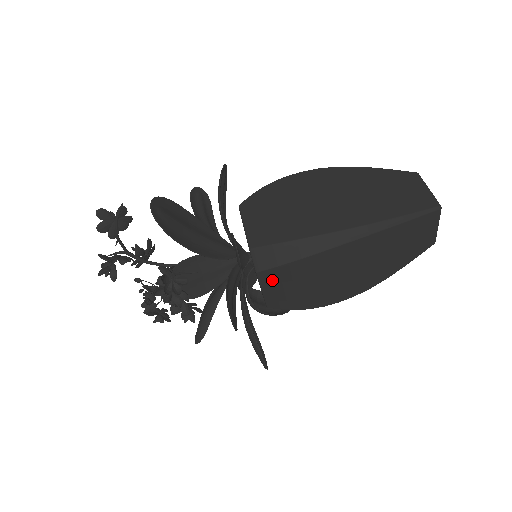
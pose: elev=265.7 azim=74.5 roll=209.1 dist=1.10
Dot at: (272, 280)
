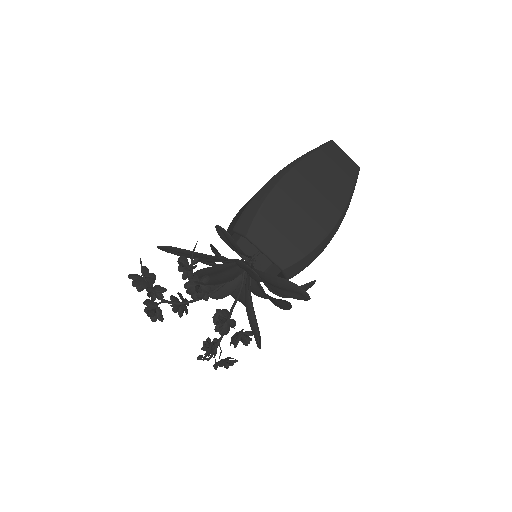
Dot at: (261, 236)
